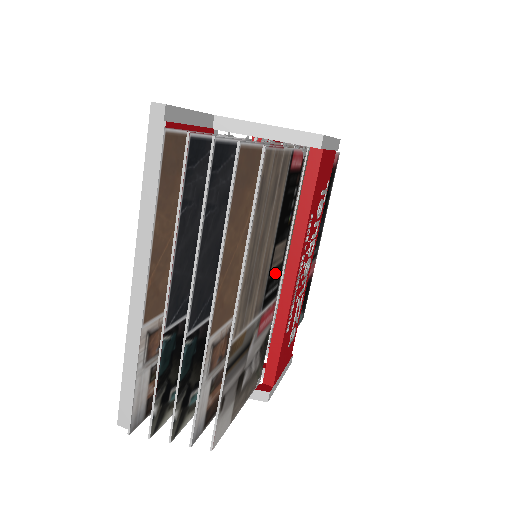
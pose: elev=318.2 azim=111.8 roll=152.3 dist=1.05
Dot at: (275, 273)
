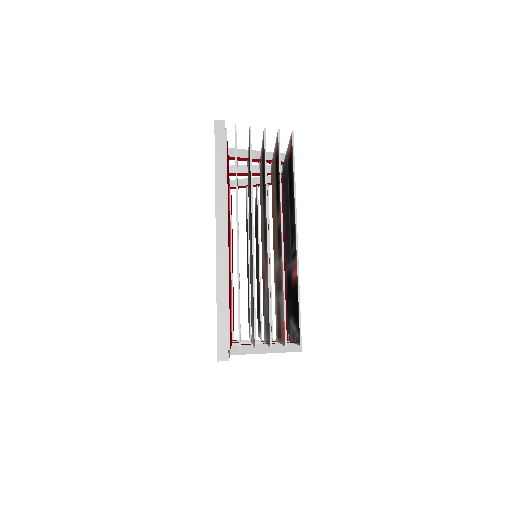
Dot at: occluded
